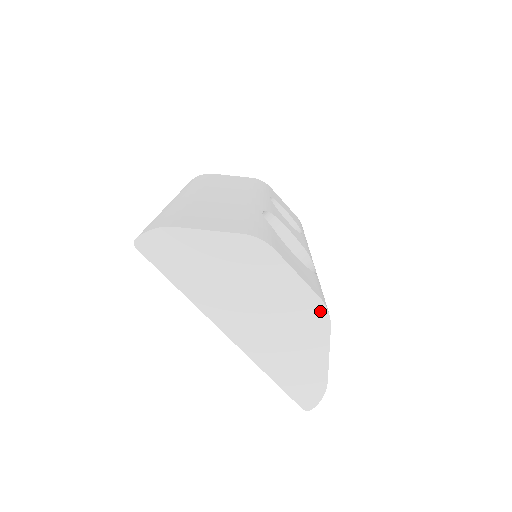
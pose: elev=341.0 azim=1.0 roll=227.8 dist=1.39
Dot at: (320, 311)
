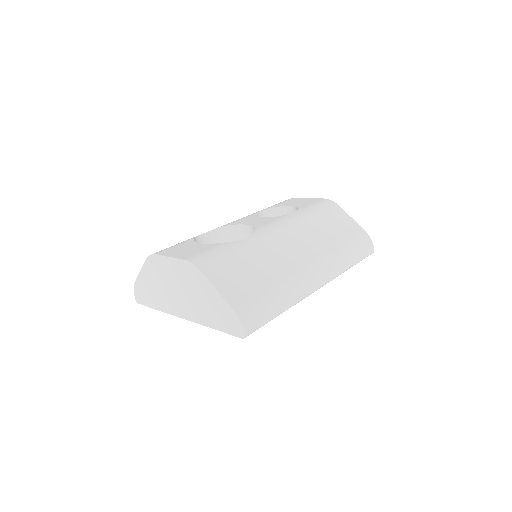
Dot at: (190, 267)
